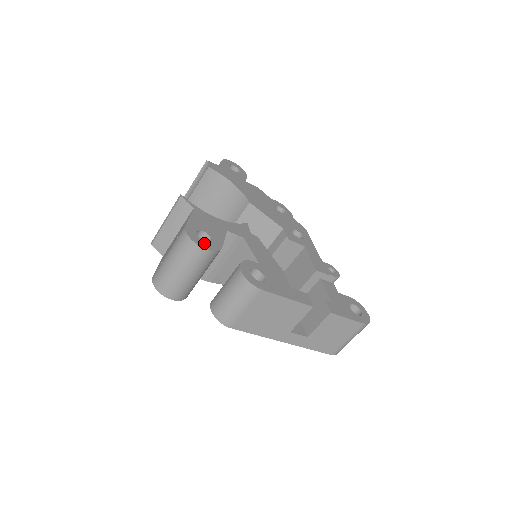
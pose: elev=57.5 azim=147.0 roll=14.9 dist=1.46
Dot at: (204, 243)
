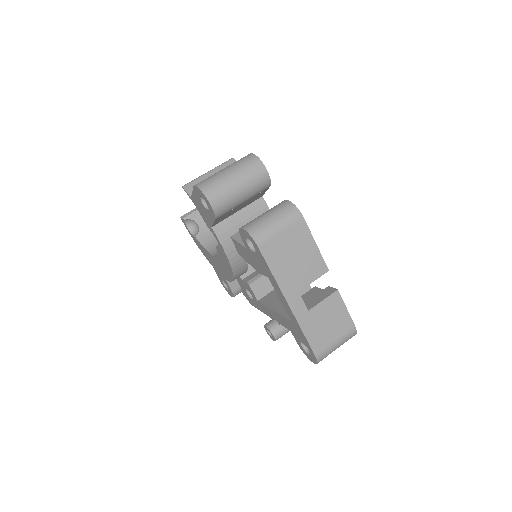
Dot at: occluded
